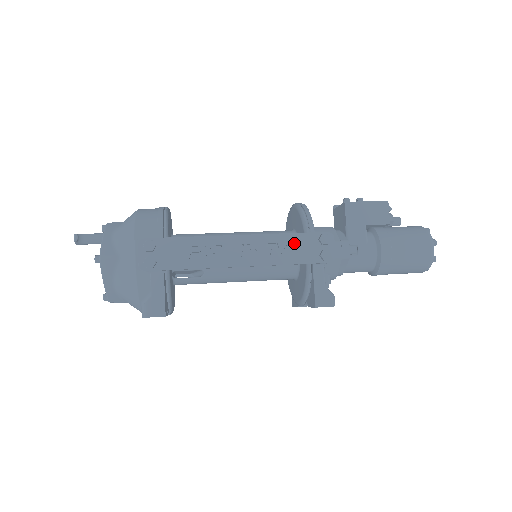
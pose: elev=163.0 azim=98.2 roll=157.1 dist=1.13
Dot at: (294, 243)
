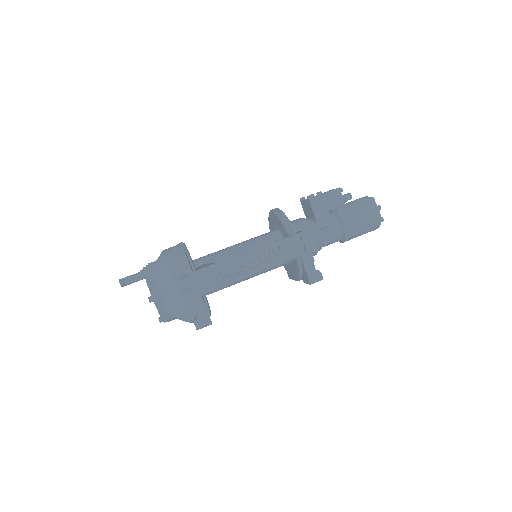
Dot at: (284, 246)
